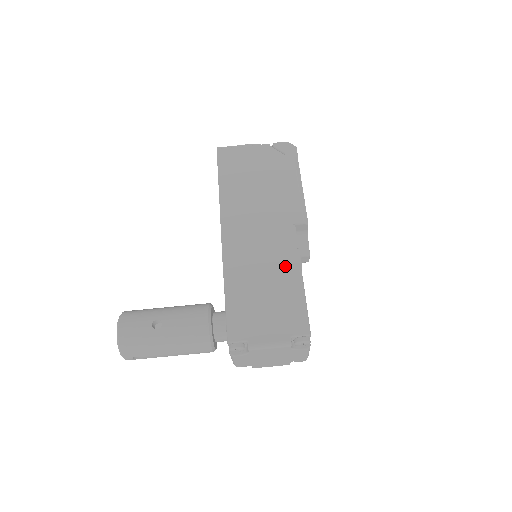
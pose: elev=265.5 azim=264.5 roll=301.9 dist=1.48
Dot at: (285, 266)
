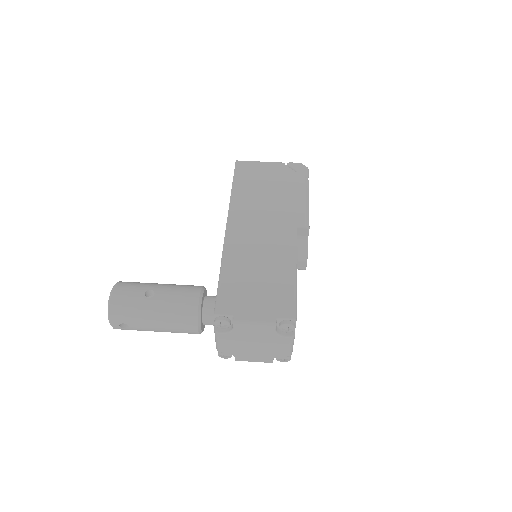
Dot at: (281, 259)
